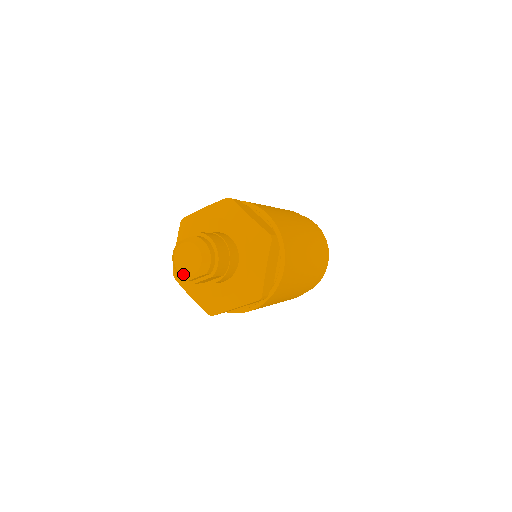
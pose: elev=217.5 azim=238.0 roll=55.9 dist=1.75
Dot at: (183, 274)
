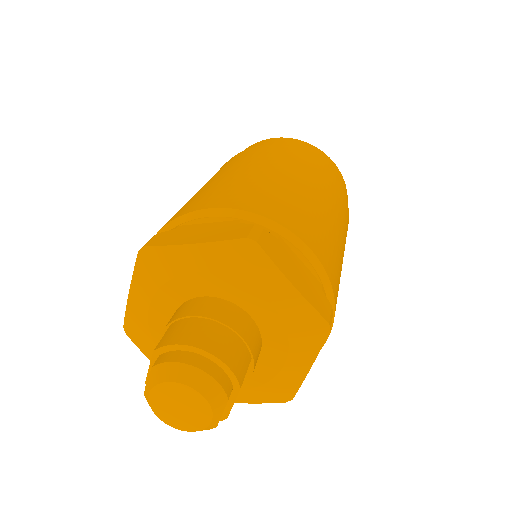
Dot at: (199, 430)
